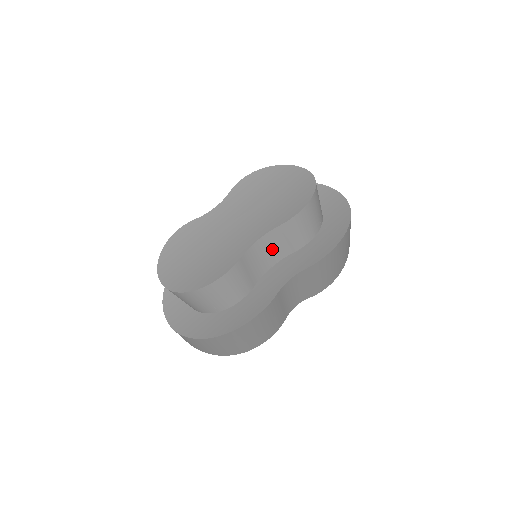
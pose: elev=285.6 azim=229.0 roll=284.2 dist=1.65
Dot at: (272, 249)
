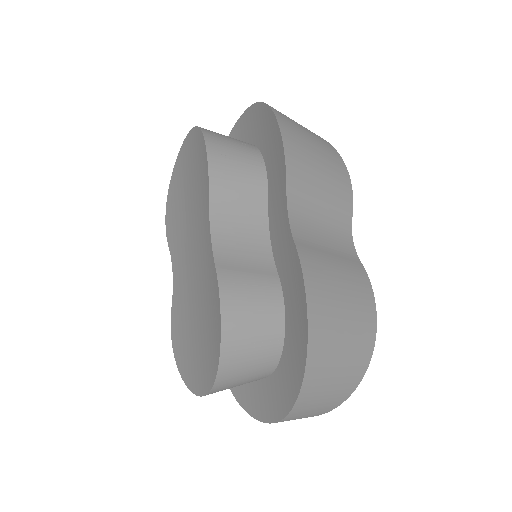
Dot at: (241, 223)
